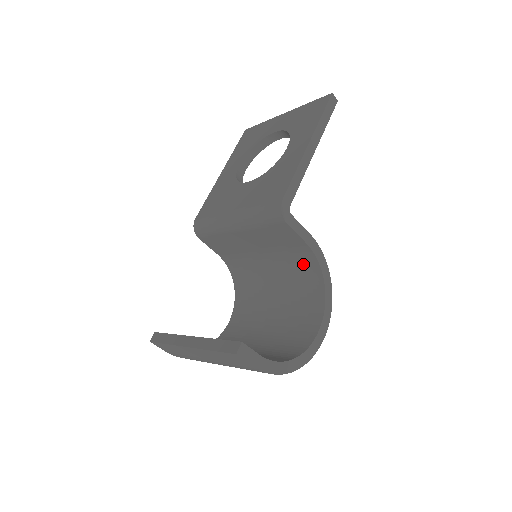
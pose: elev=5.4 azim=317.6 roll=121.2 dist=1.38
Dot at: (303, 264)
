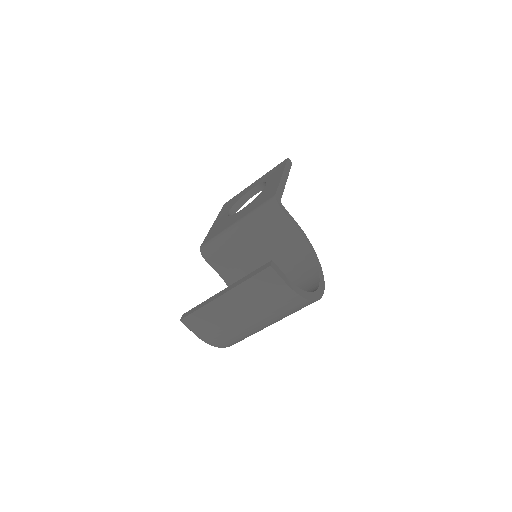
Dot at: (294, 250)
